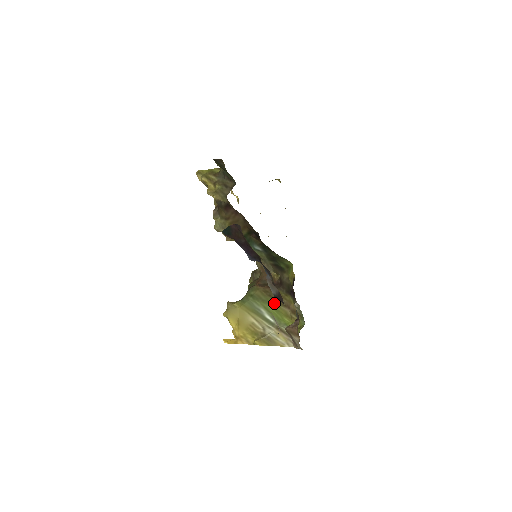
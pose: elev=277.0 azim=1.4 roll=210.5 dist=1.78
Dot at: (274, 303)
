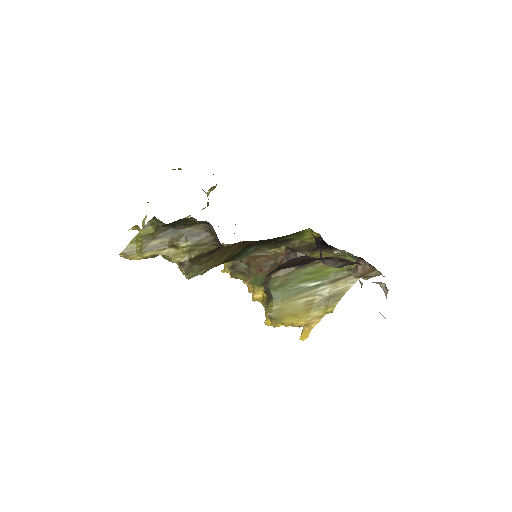
Dot at: (307, 270)
